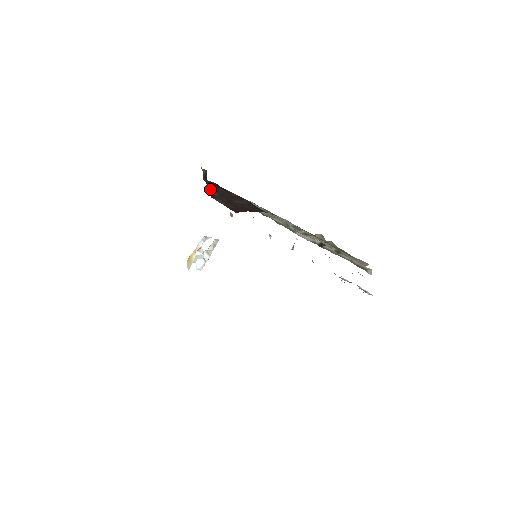
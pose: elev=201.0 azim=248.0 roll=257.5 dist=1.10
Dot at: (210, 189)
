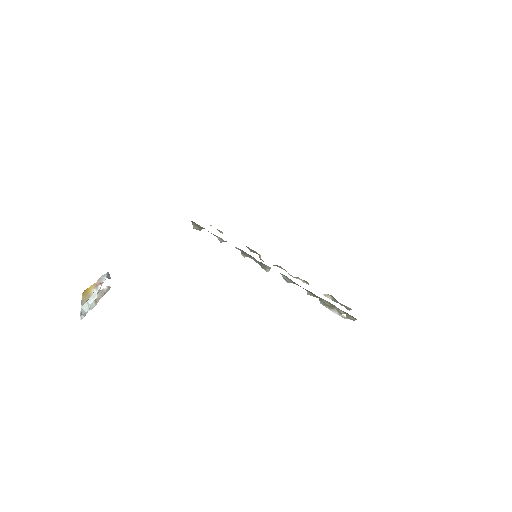
Dot at: occluded
